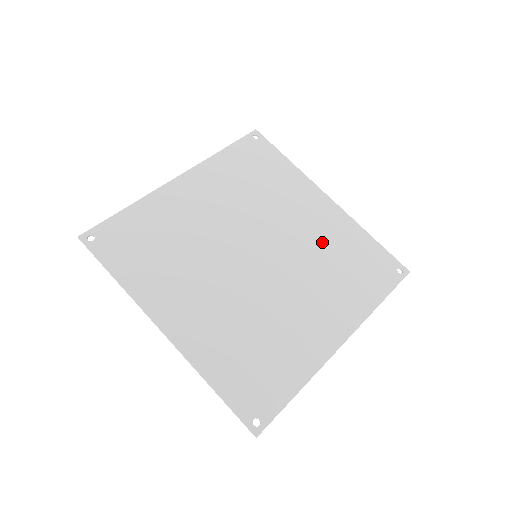
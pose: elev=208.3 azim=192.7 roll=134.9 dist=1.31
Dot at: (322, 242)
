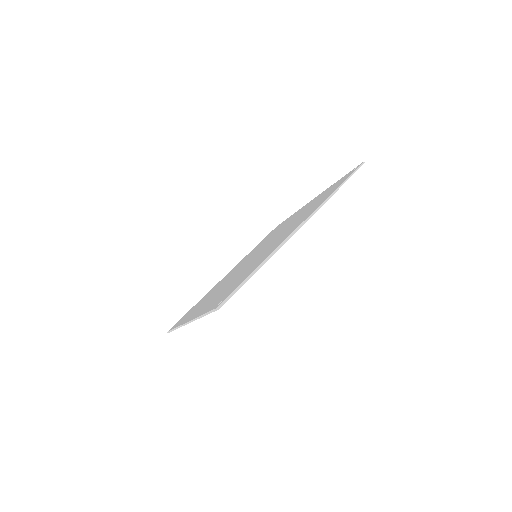
Dot at: (300, 214)
